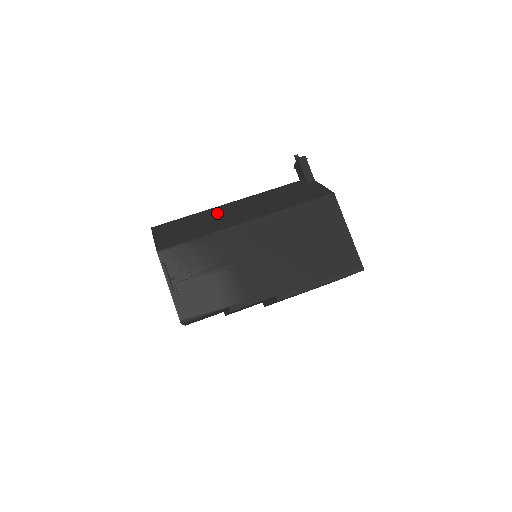
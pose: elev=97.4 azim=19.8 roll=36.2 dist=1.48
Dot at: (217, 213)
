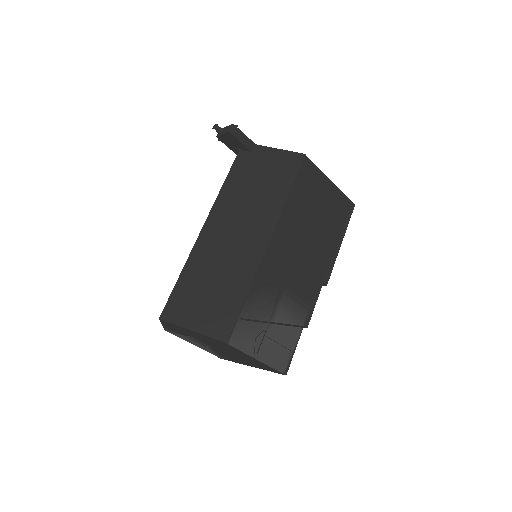
Dot at: (213, 250)
